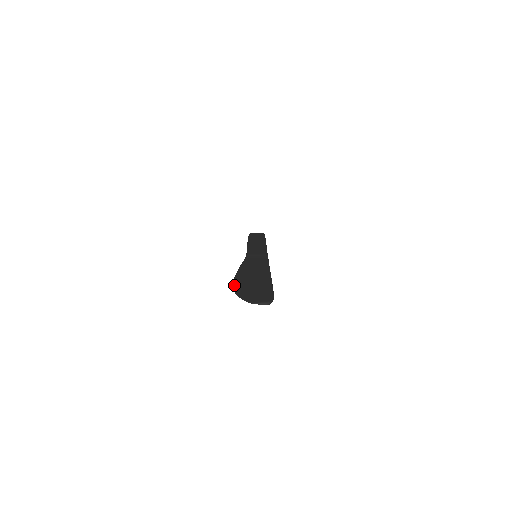
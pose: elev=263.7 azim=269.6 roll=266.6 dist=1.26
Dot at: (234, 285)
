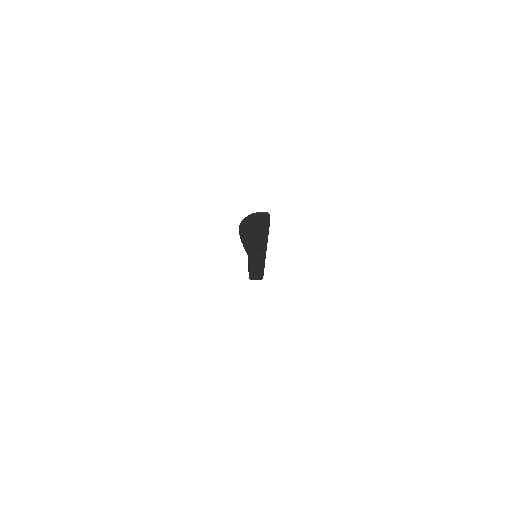
Dot at: (240, 227)
